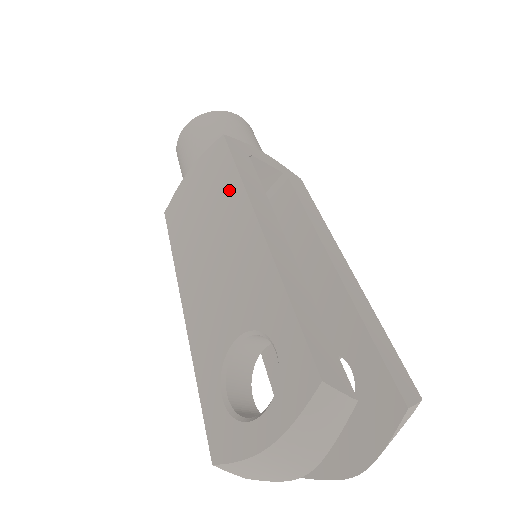
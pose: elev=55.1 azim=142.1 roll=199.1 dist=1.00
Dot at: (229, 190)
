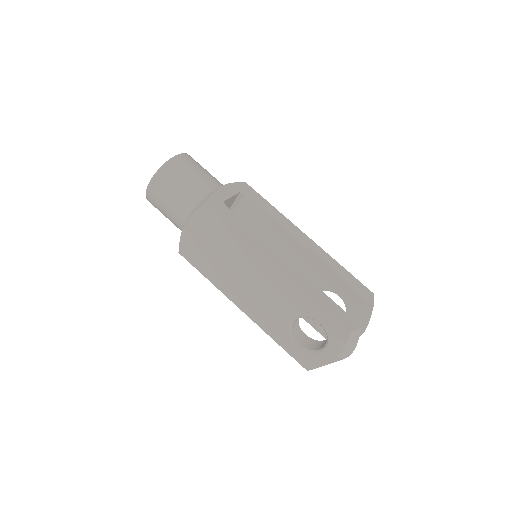
Dot at: (237, 243)
